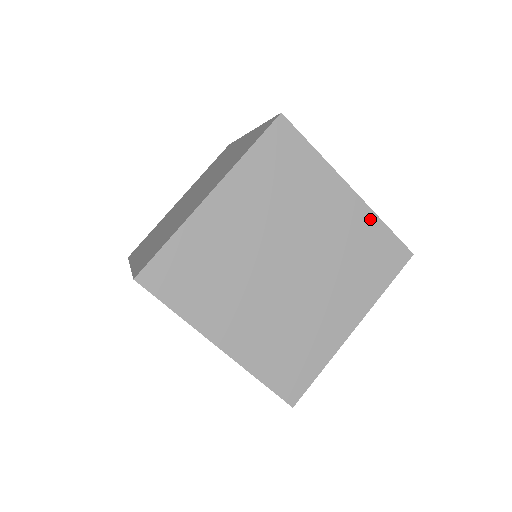
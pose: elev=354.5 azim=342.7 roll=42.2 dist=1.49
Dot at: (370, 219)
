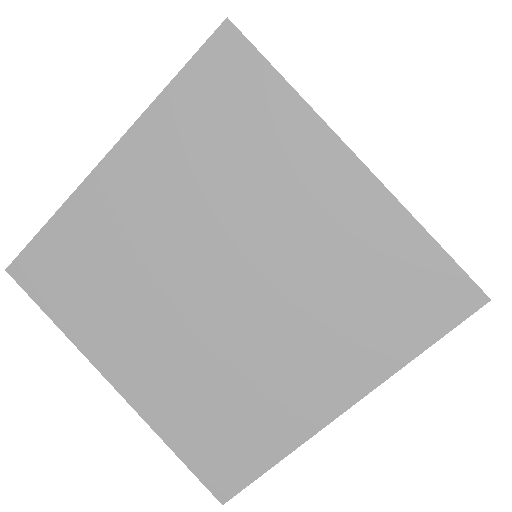
Dot at: (394, 220)
